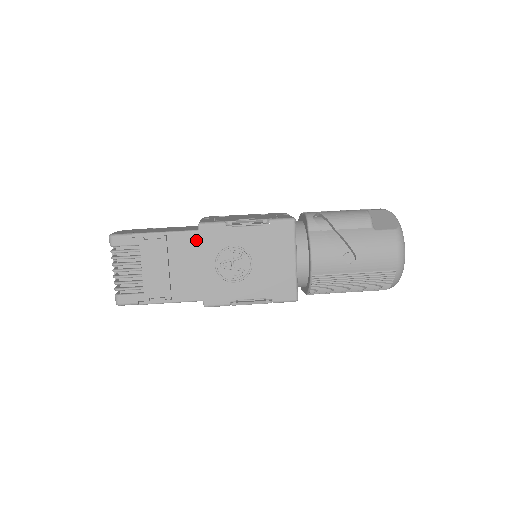
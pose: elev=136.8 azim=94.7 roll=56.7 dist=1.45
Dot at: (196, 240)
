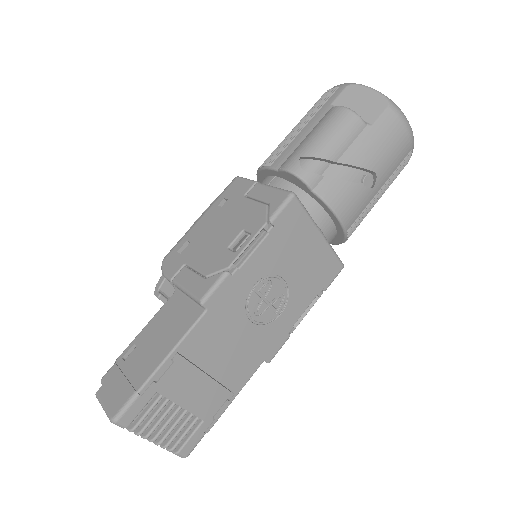
Dot at: (212, 321)
